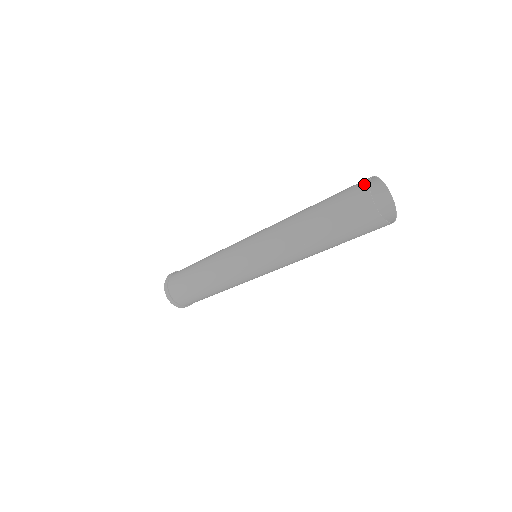
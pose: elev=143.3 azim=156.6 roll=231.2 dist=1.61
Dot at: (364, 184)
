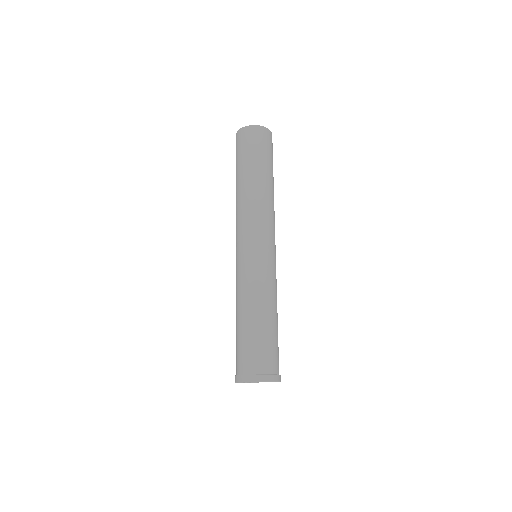
Dot at: occluded
